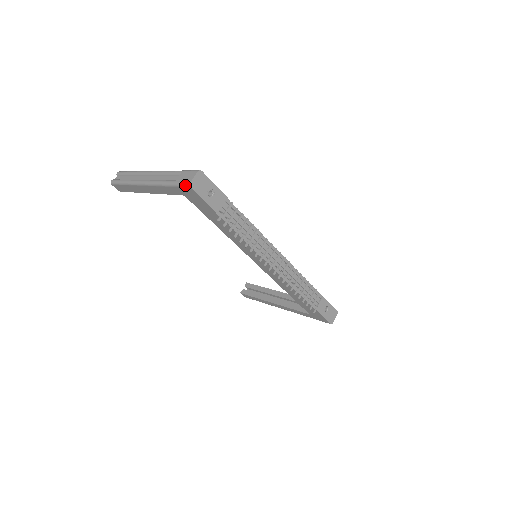
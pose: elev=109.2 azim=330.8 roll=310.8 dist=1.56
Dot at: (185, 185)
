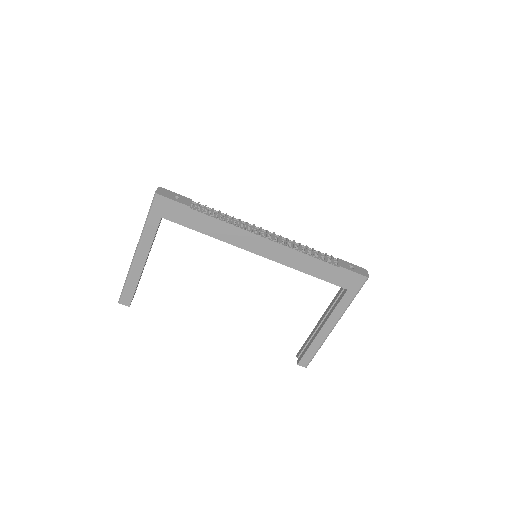
Dot at: (154, 198)
